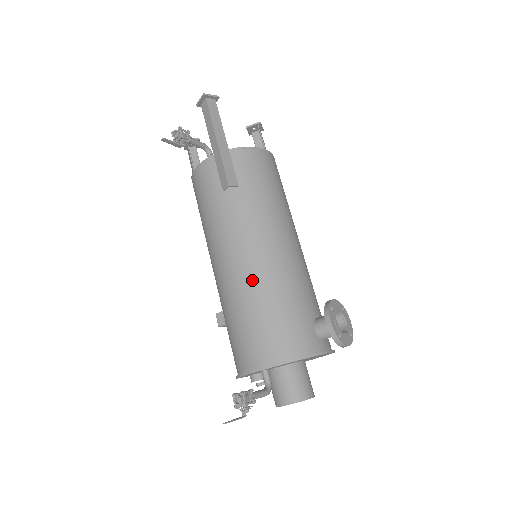
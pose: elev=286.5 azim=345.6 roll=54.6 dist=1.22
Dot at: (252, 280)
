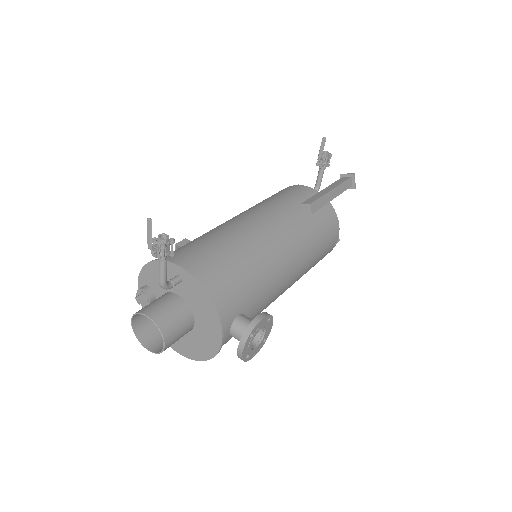
Dot at: (254, 241)
